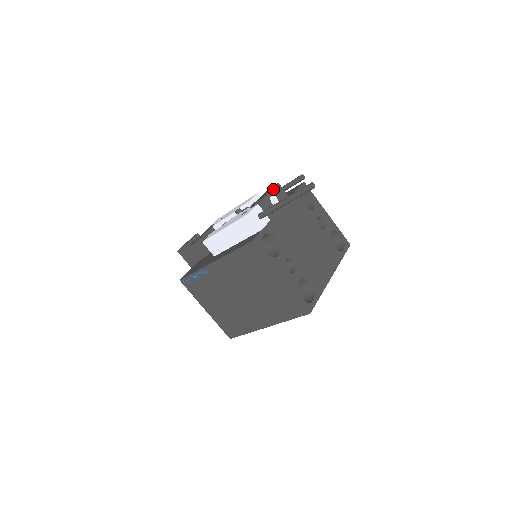
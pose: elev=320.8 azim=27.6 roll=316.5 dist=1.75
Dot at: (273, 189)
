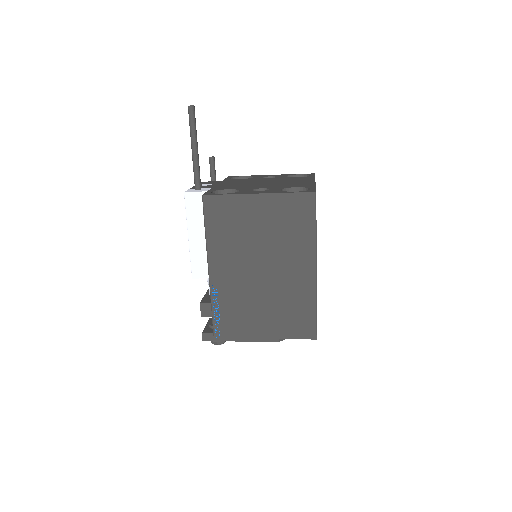
Dot at: occluded
